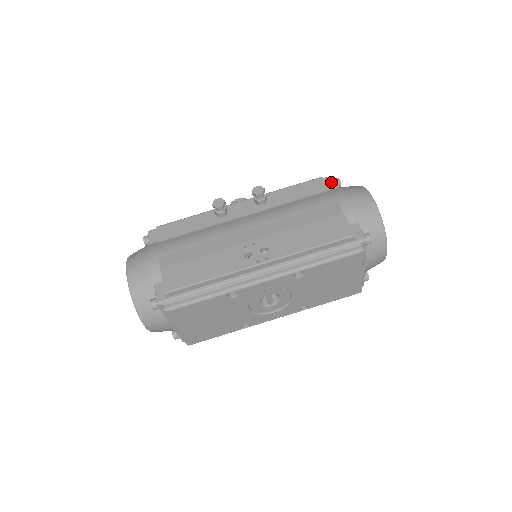
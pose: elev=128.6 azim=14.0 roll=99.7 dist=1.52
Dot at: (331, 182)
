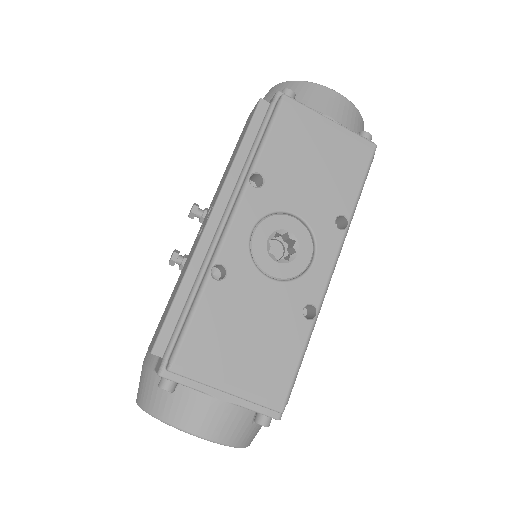
Dot at: occluded
